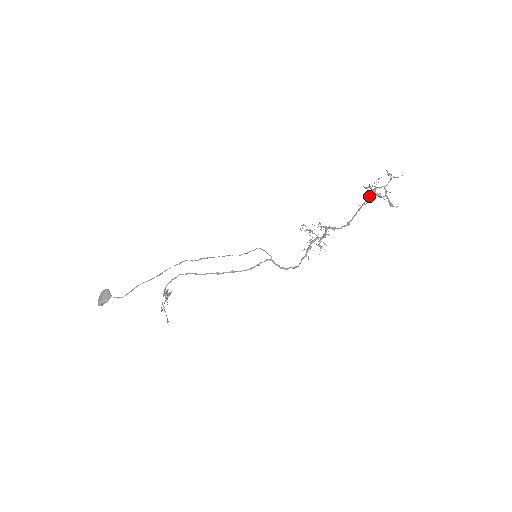
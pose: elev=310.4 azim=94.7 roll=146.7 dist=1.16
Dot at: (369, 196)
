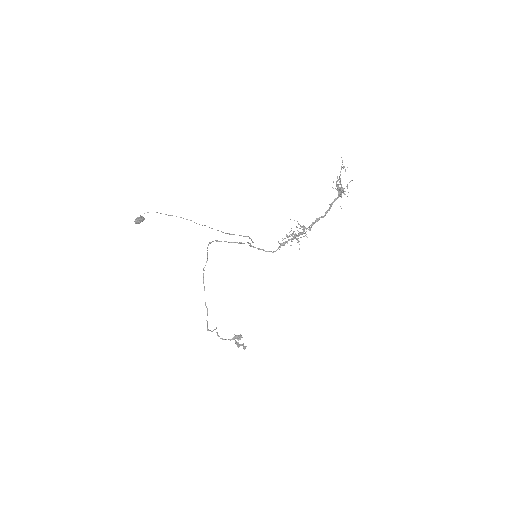
Dot at: (338, 196)
